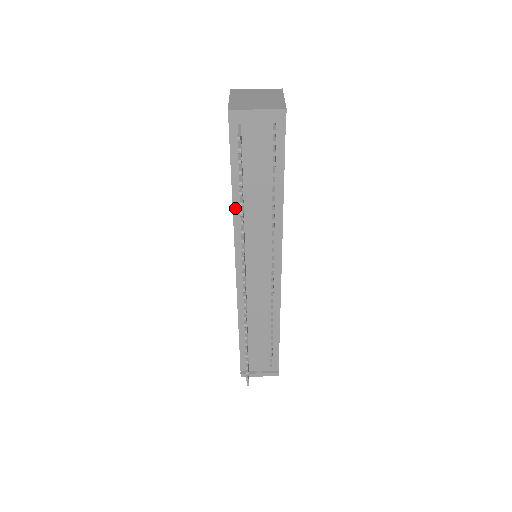
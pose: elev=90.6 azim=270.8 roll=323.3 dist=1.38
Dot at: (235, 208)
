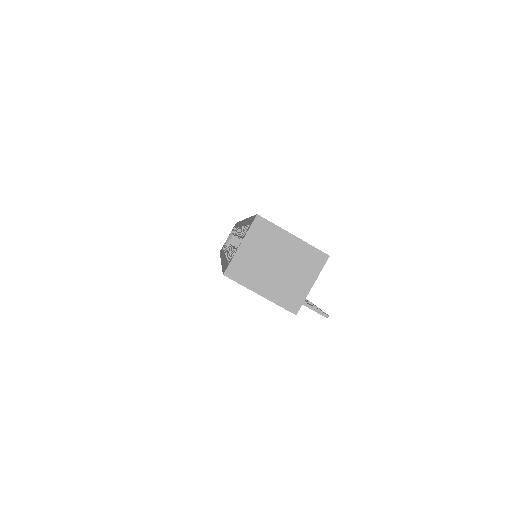
Dot at: occluded
